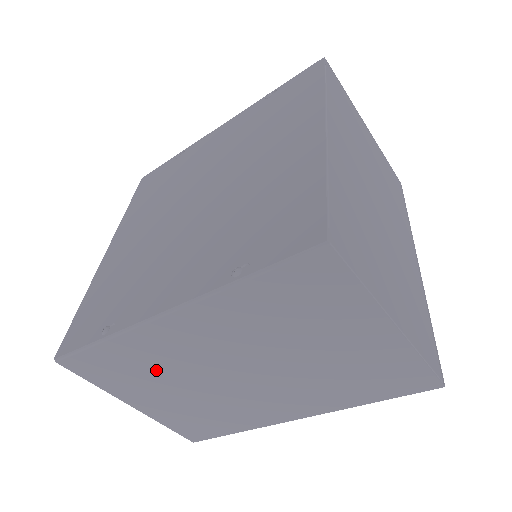
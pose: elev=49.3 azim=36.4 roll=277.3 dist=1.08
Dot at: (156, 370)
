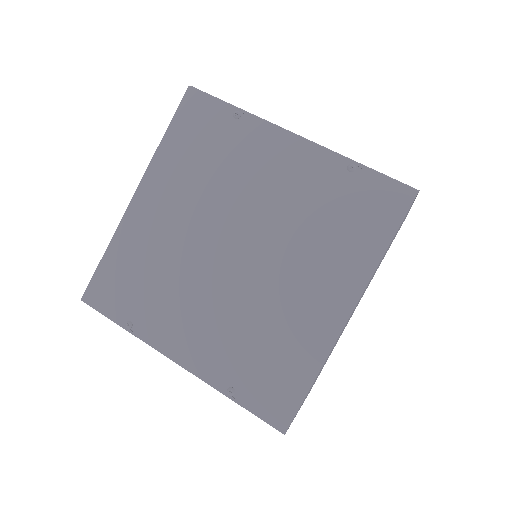
Dot at: occluded
